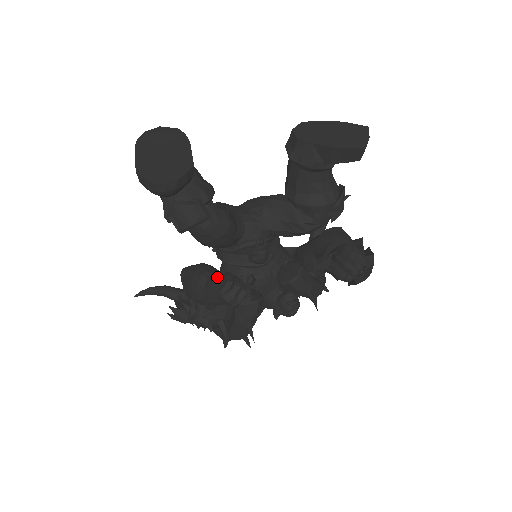
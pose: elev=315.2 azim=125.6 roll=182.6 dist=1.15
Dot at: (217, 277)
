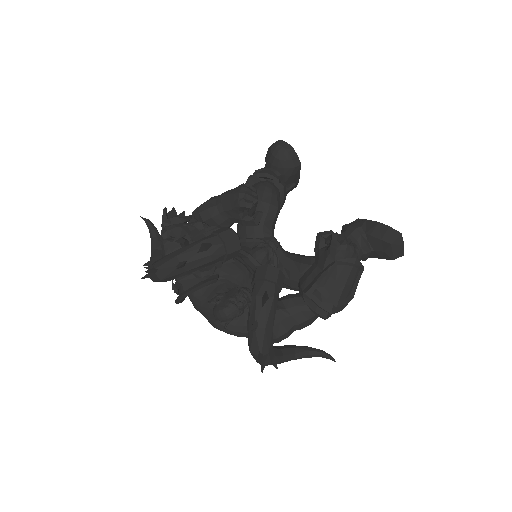
Dot at: occluded
